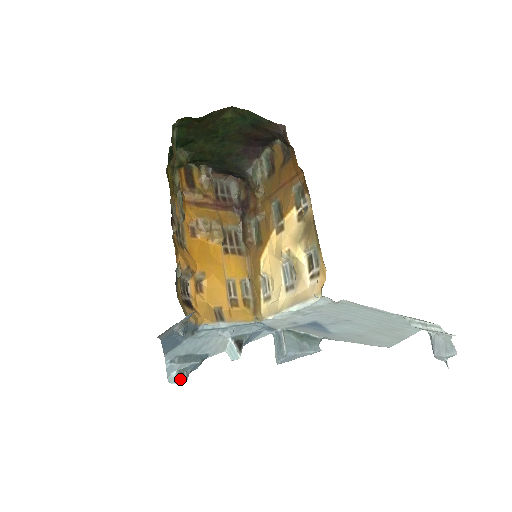
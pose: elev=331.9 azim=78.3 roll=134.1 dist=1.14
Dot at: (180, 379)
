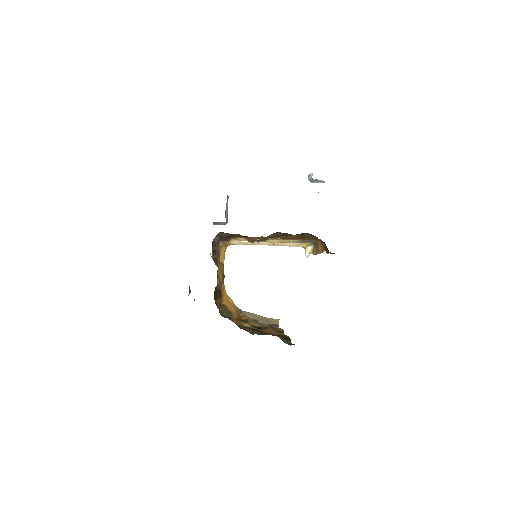
Dot at: (190, 292)
